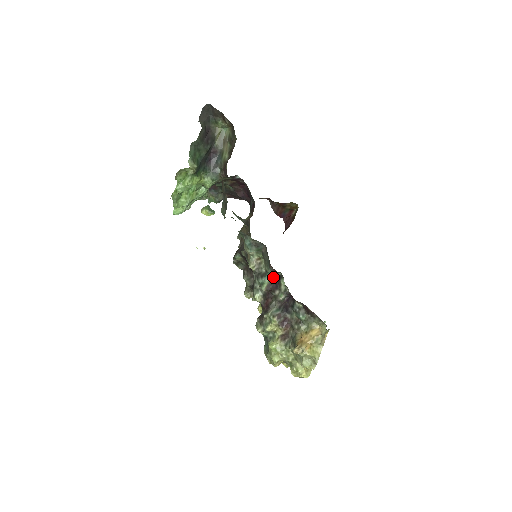
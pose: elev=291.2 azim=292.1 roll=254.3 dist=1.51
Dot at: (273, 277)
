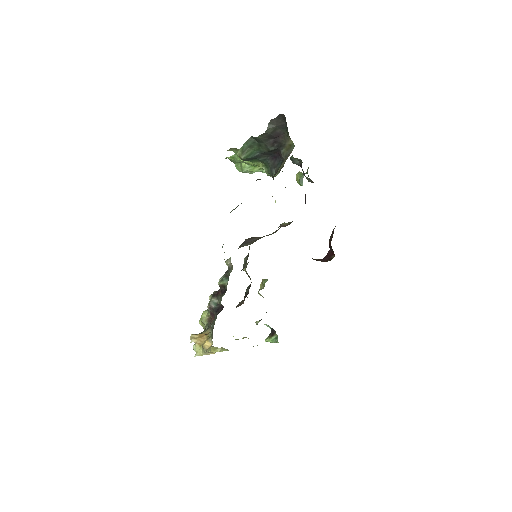
Dot at: occluded
